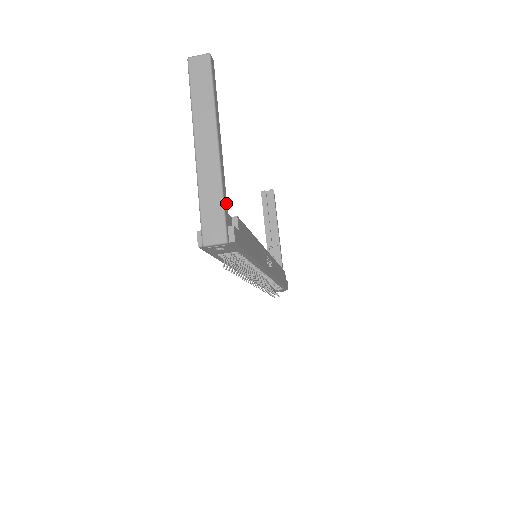
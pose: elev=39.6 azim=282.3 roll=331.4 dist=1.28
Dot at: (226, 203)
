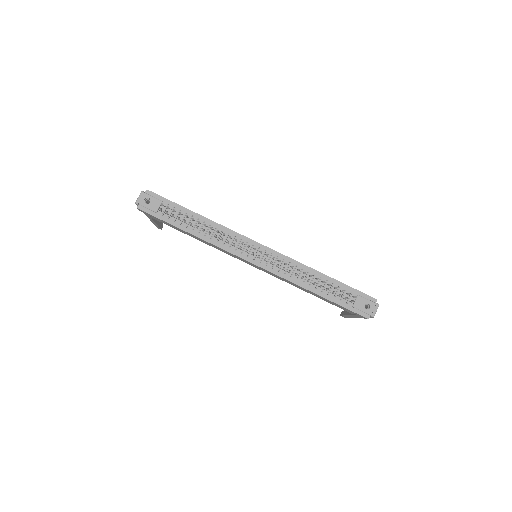
Dot at: occluded
